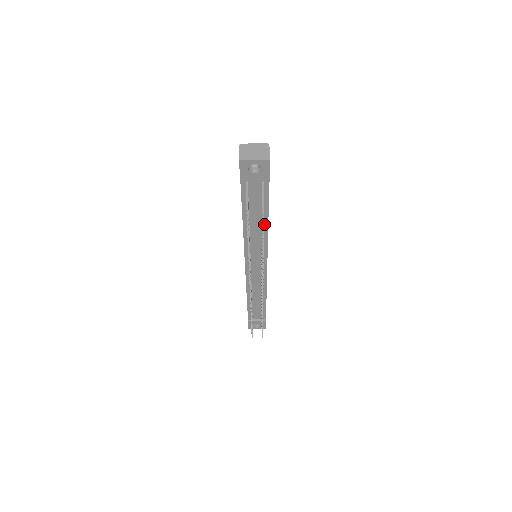
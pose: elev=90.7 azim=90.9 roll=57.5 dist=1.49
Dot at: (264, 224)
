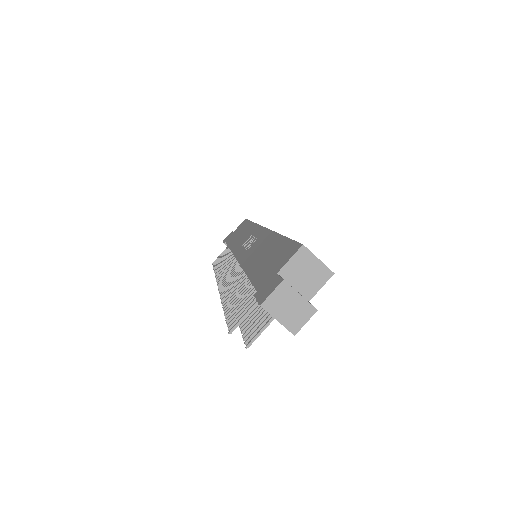
Dot at: occluded
